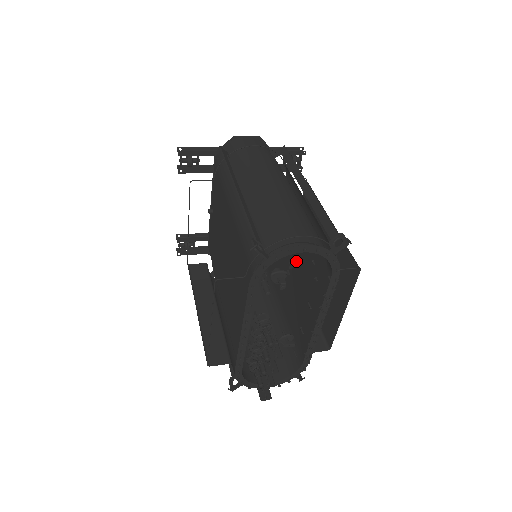
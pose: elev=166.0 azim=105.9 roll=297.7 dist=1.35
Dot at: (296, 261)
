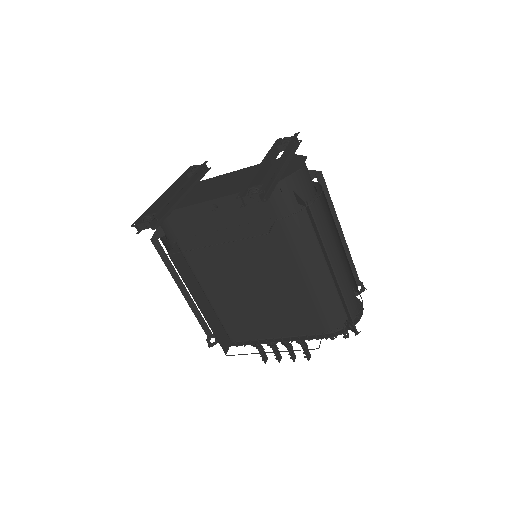
Dot at: occluded
